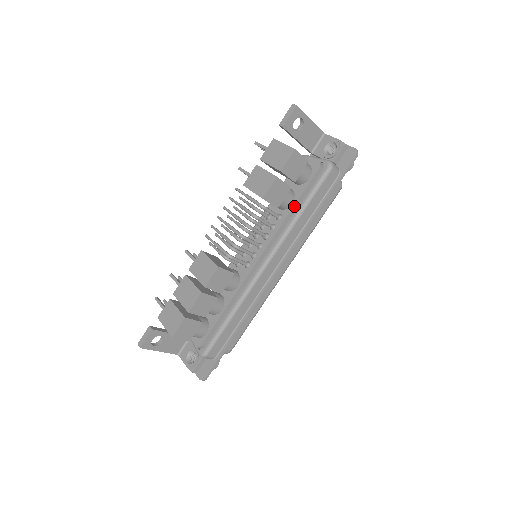
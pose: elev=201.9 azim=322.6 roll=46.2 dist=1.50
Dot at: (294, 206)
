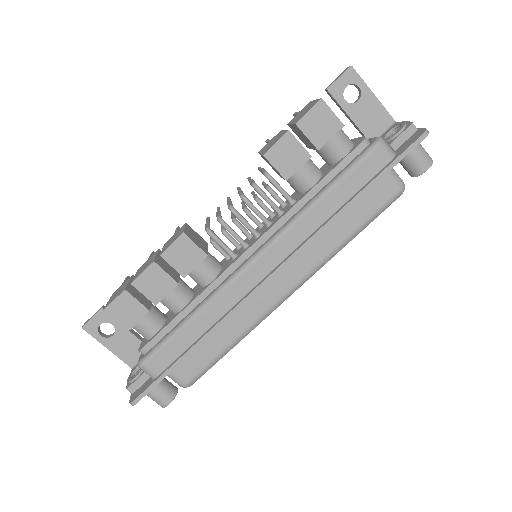
Dot at: (314, 188)
